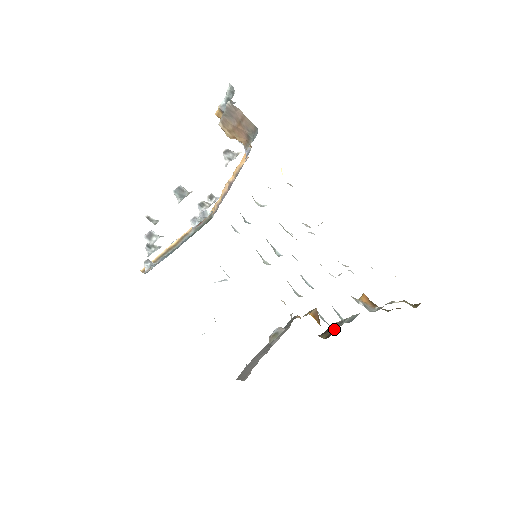
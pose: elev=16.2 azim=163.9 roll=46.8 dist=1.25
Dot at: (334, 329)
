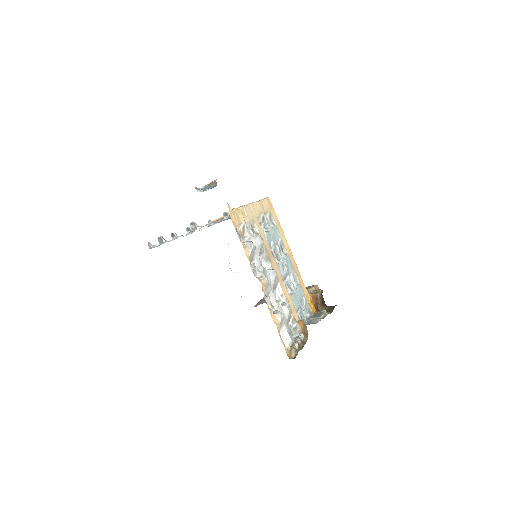
Dot at: (329, 311)
